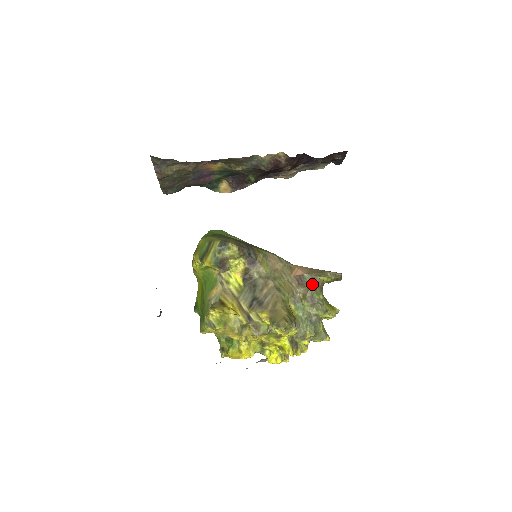
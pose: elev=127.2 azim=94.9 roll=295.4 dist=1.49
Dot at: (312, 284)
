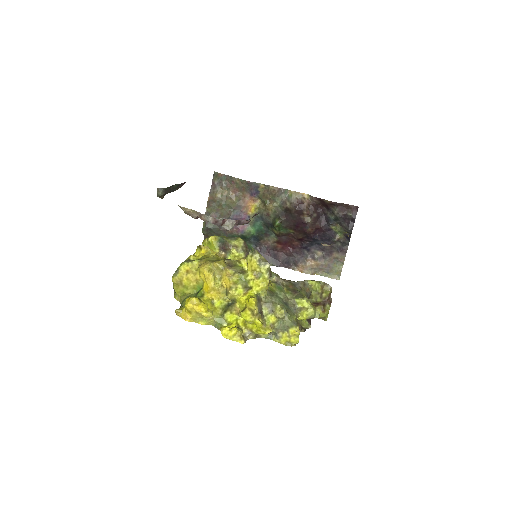
Dot at: (299, 283)
